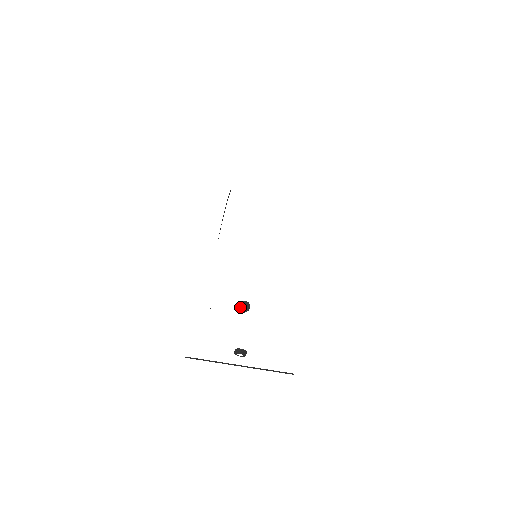
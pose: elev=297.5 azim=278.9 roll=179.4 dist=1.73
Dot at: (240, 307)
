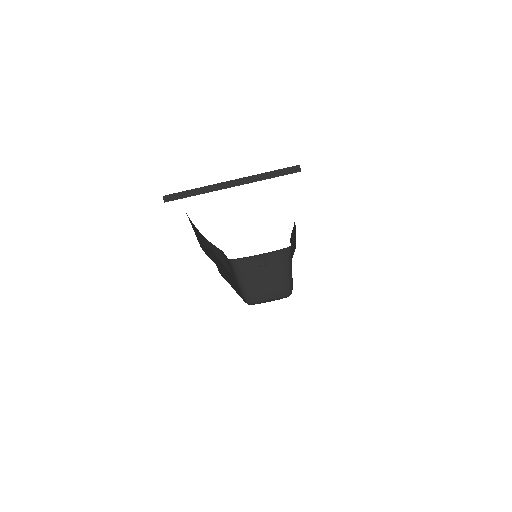
Dot at: (266, 301)
